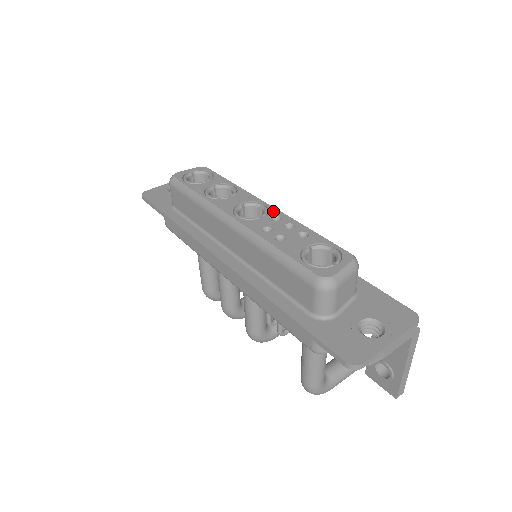
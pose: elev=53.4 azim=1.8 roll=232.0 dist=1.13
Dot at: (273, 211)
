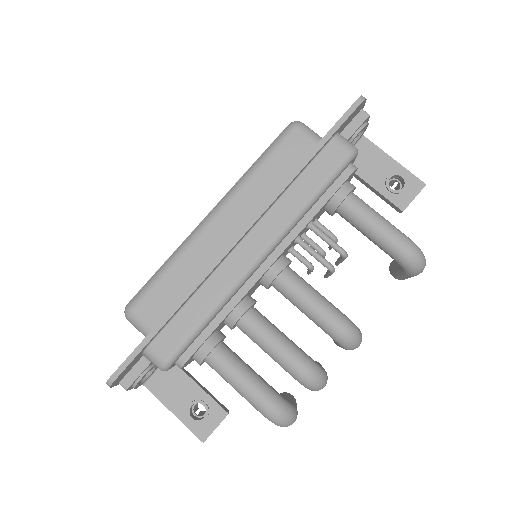
Dot at: occluded
